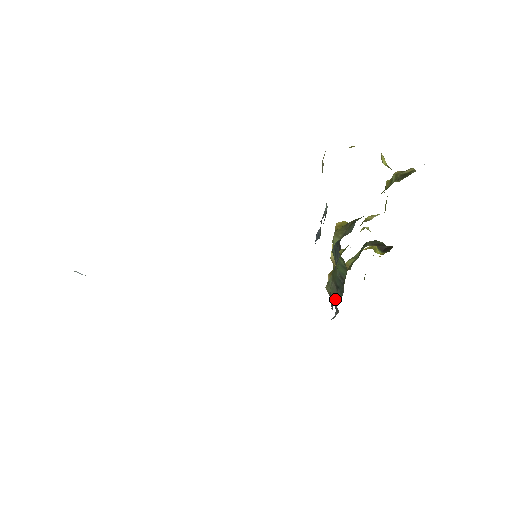
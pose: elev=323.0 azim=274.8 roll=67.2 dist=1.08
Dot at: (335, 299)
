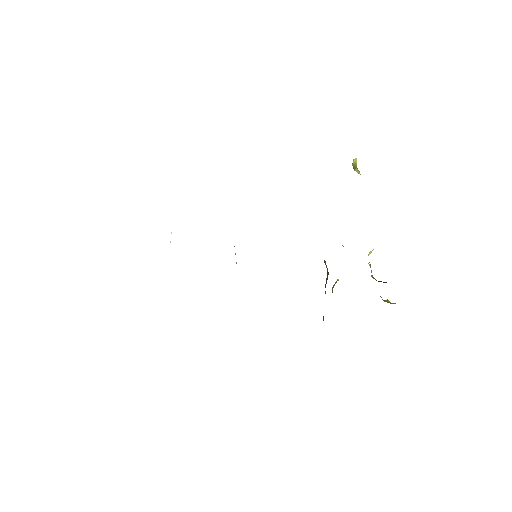
Dot at: occluded
